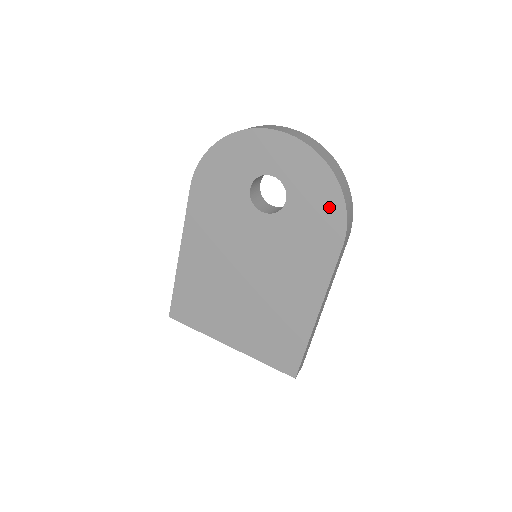
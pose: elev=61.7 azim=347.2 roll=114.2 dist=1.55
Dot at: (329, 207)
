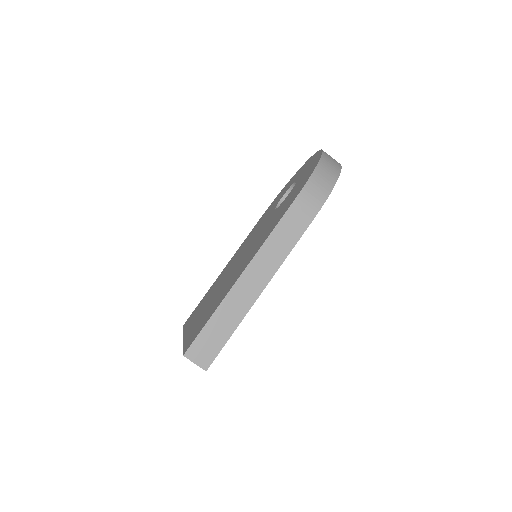
Dot at: (305, 179)
